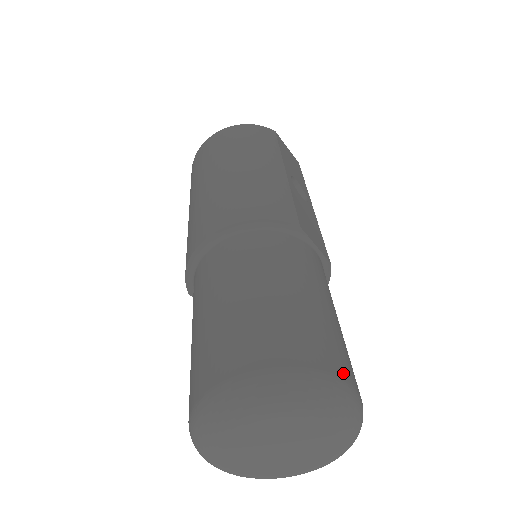
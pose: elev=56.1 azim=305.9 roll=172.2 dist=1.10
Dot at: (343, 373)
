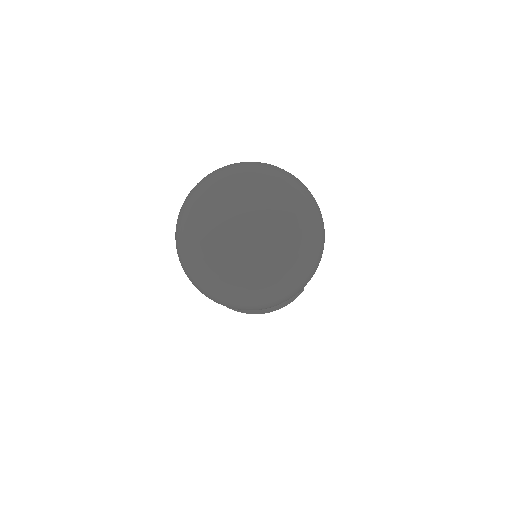
Dot at: occluded
